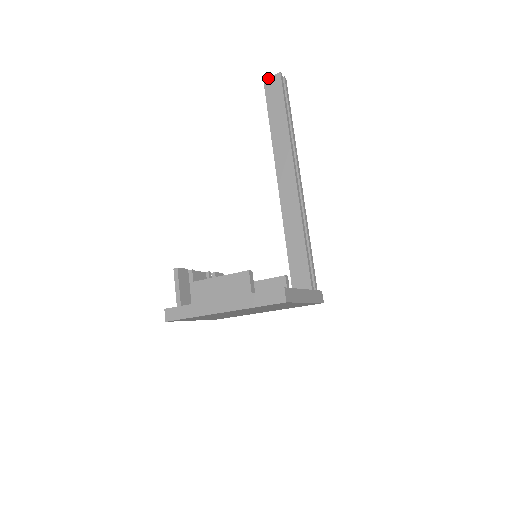
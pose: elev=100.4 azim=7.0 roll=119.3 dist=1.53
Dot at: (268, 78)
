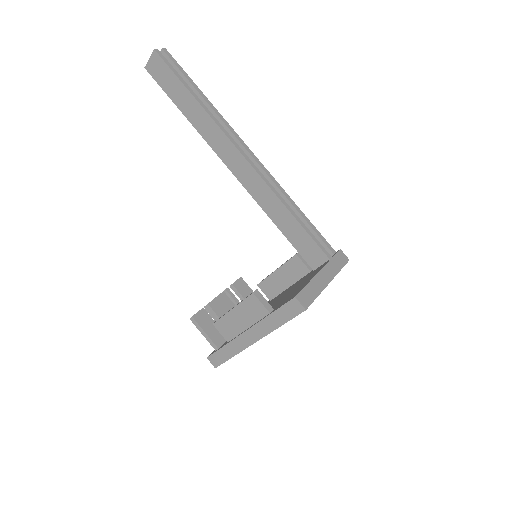
Dot at: (147, 63)
